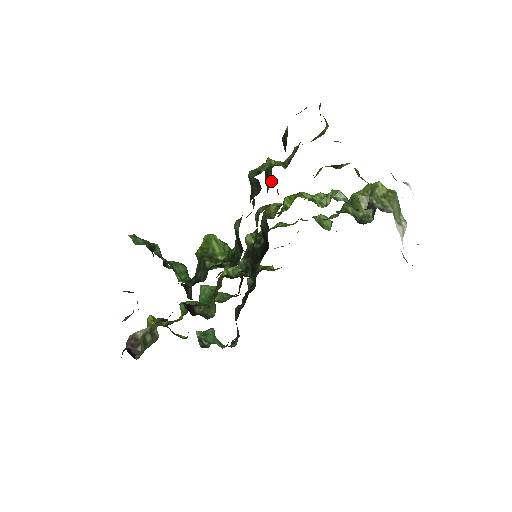
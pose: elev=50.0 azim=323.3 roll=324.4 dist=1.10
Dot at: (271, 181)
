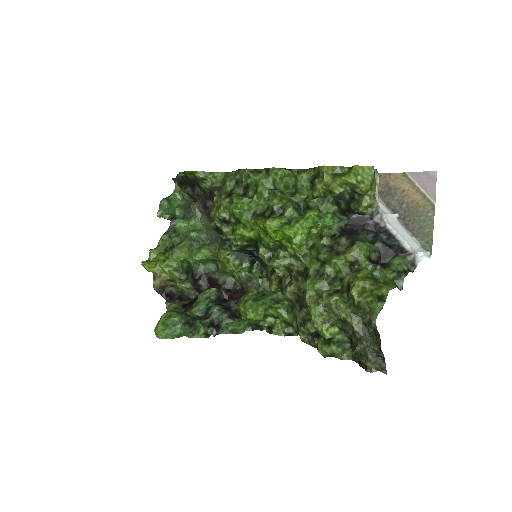
Dot at: occluded
